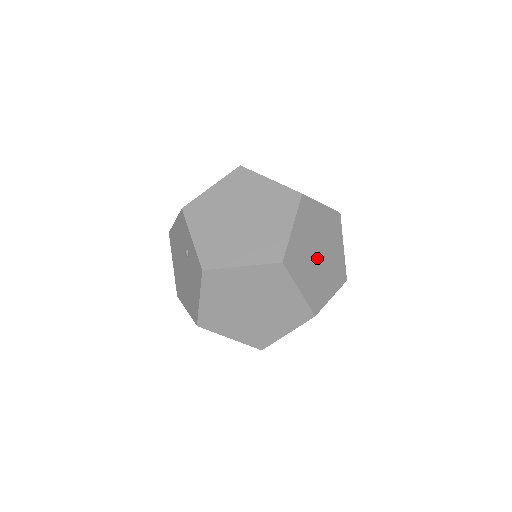
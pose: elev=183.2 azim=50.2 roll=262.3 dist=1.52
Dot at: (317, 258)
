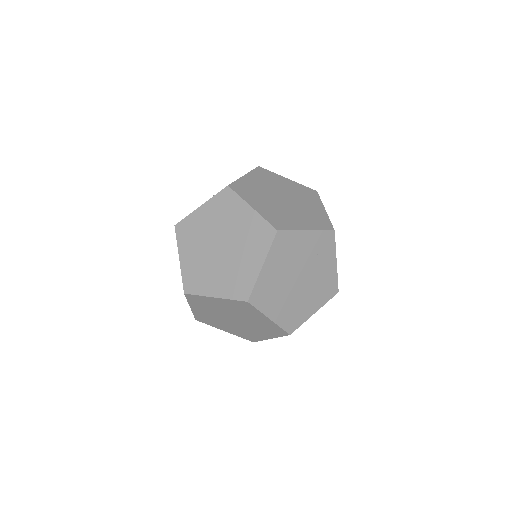
Dot at: (296, 284)
